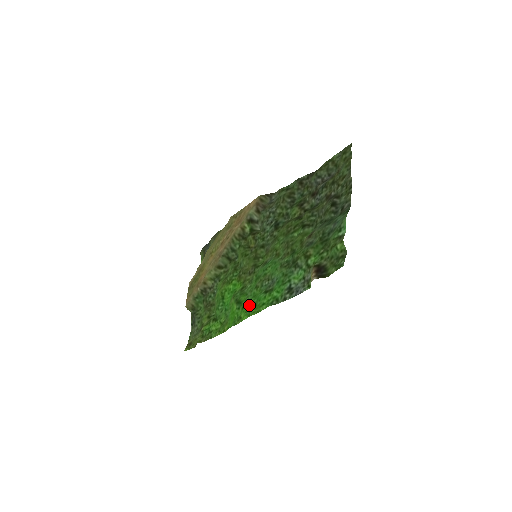
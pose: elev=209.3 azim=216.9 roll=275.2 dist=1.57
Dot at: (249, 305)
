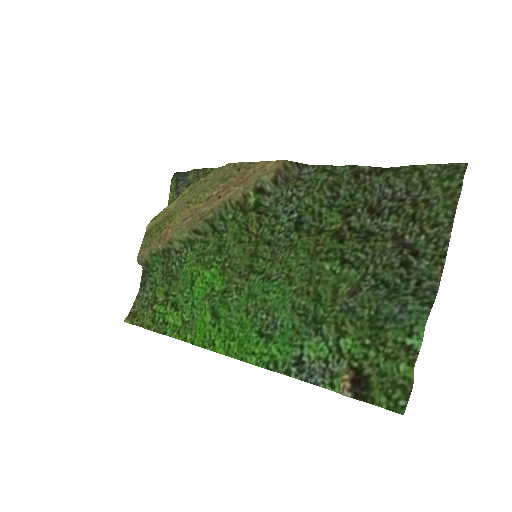
Dot at: (231, 335)
